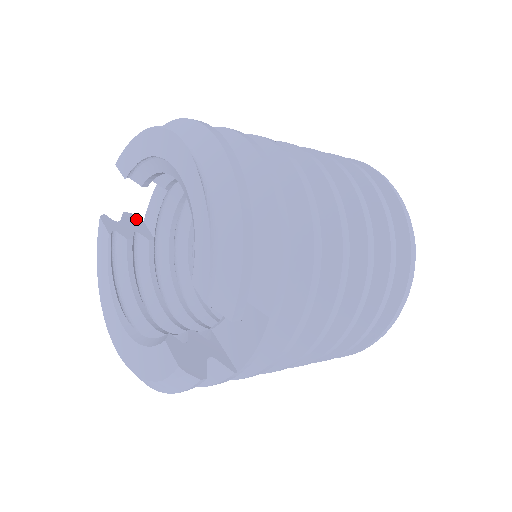
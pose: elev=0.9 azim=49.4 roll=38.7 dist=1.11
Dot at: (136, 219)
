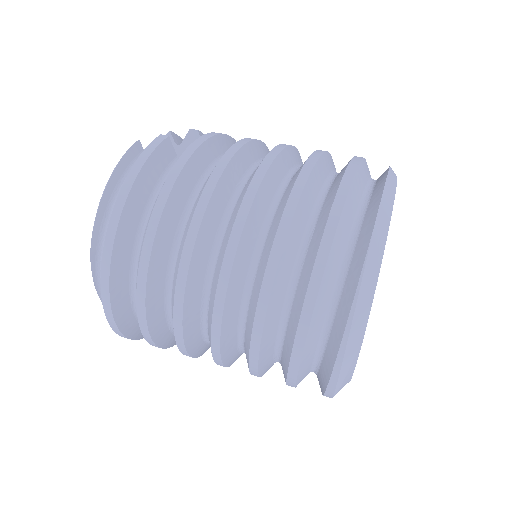
Dot at: occluded
